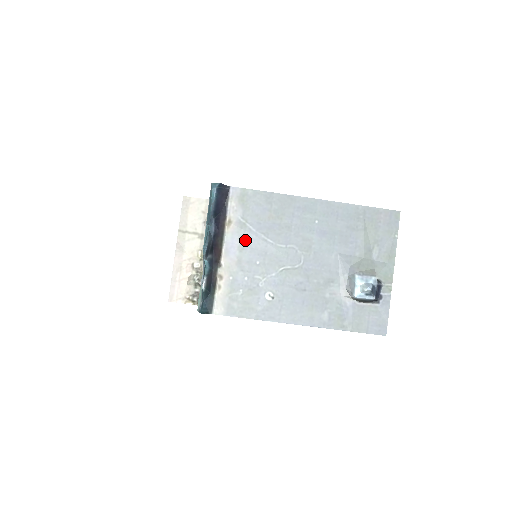
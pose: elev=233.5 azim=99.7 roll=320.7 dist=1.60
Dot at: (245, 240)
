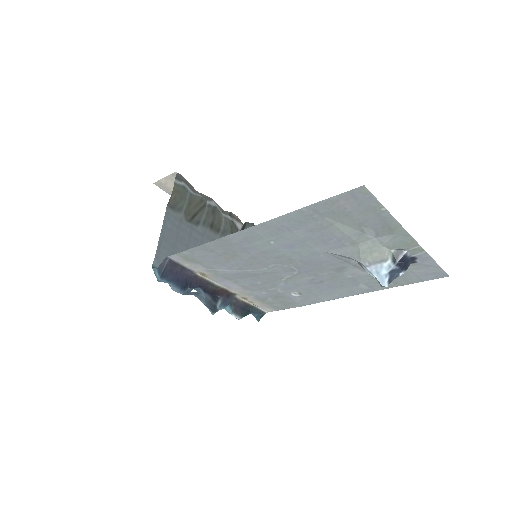
Dot at: (230, 277)
